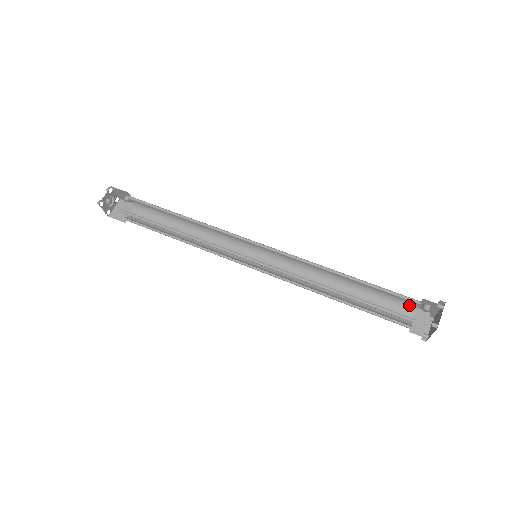
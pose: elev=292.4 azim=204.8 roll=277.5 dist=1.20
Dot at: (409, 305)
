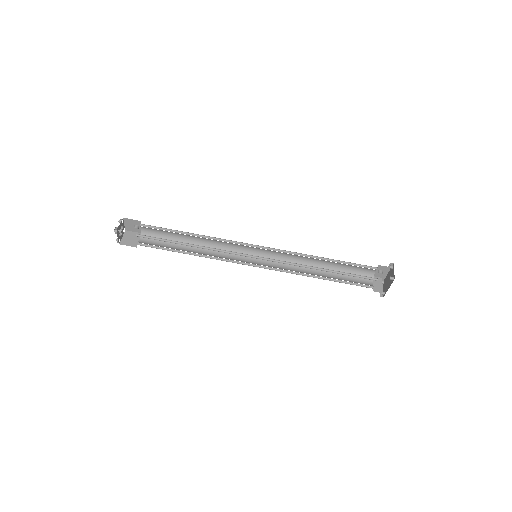
Dot at: (368, 274)
